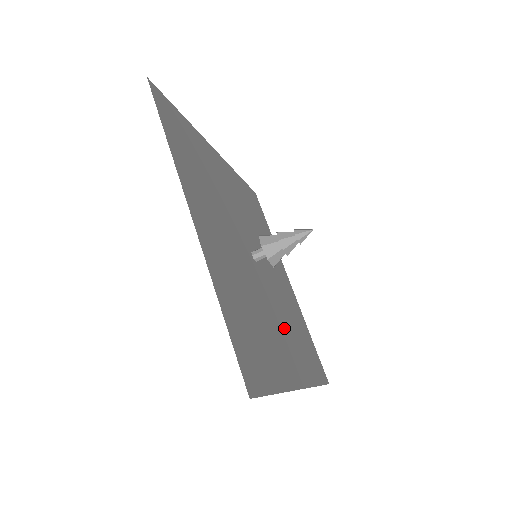
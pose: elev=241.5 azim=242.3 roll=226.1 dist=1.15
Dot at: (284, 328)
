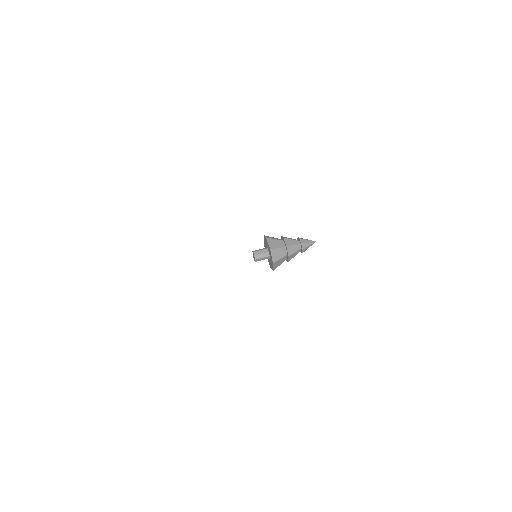
Dot at: occluded
